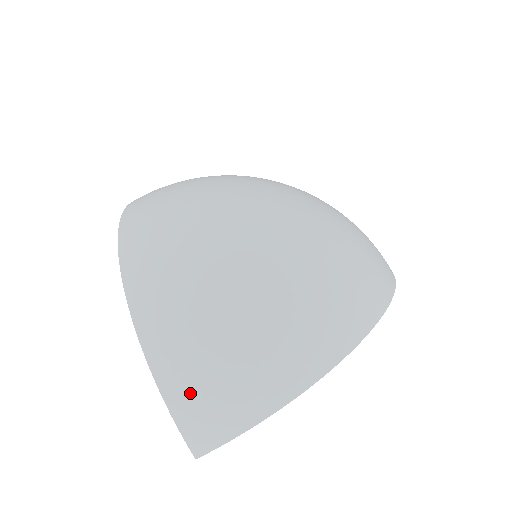
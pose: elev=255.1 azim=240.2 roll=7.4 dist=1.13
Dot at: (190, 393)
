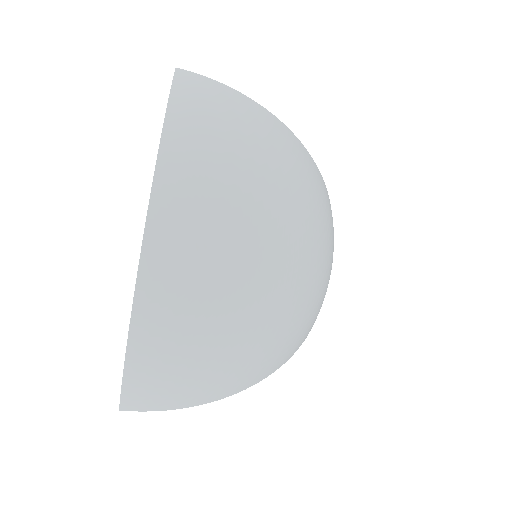
Dot at: (148, 381)
